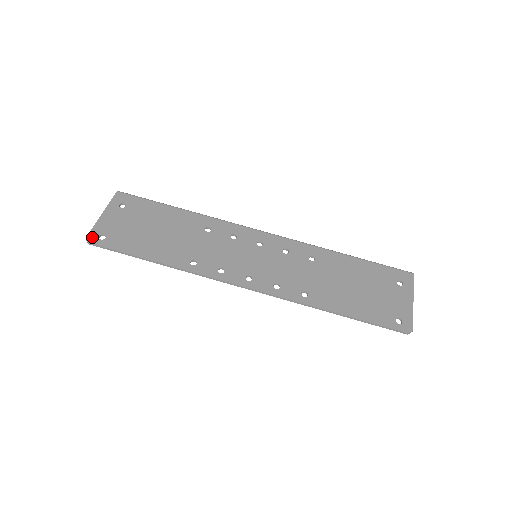
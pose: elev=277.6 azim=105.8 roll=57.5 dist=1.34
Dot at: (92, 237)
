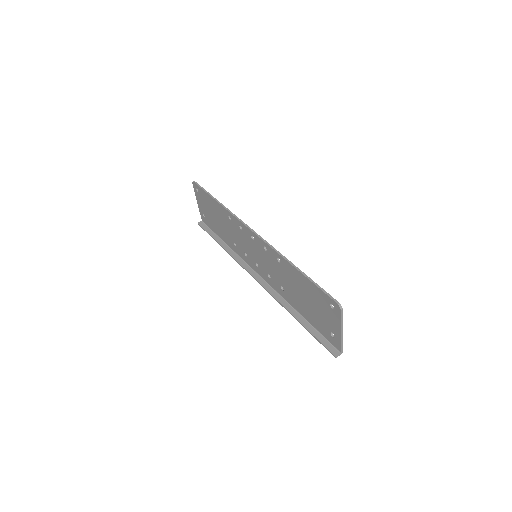
Dot at: occluded
